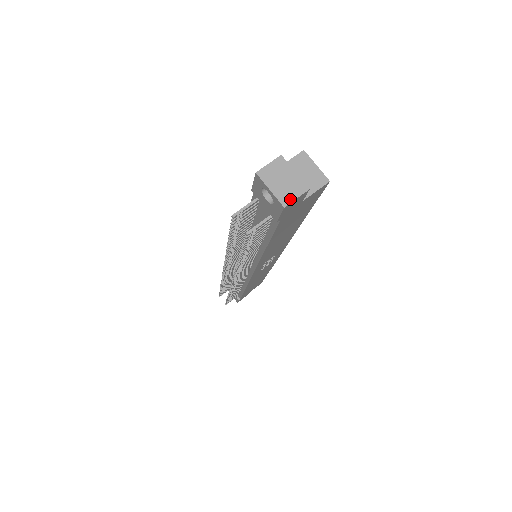
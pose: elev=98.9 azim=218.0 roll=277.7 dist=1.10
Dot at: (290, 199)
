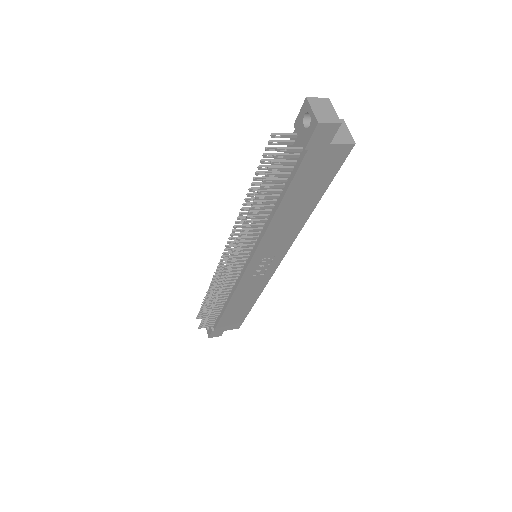
Dot at: (325, 121)
